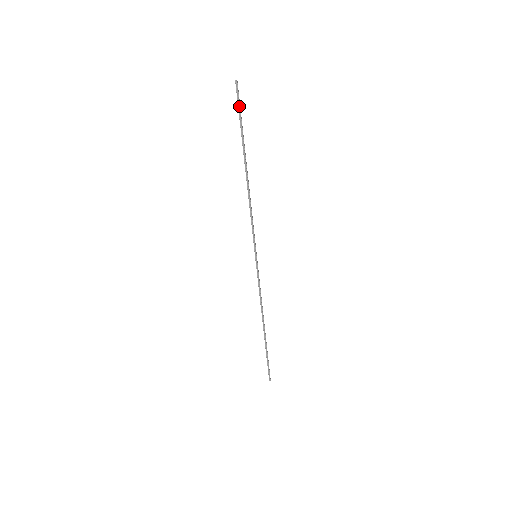
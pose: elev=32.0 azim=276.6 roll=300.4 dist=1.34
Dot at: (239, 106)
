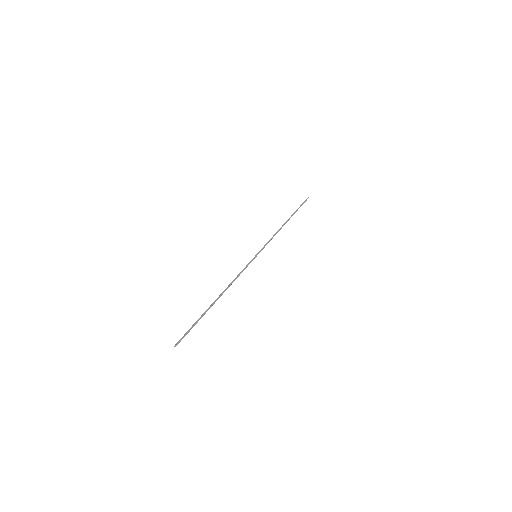
Dot at: (303, 203)
